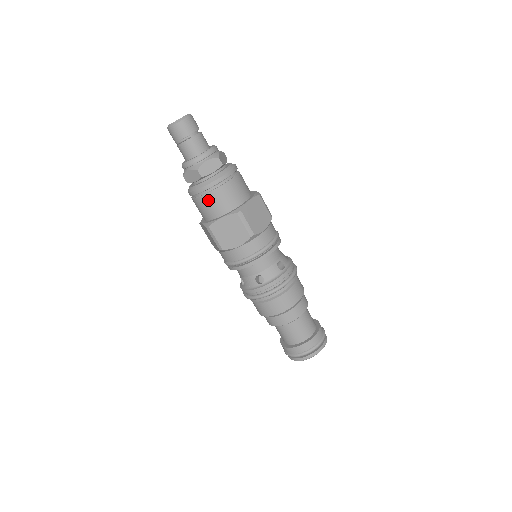
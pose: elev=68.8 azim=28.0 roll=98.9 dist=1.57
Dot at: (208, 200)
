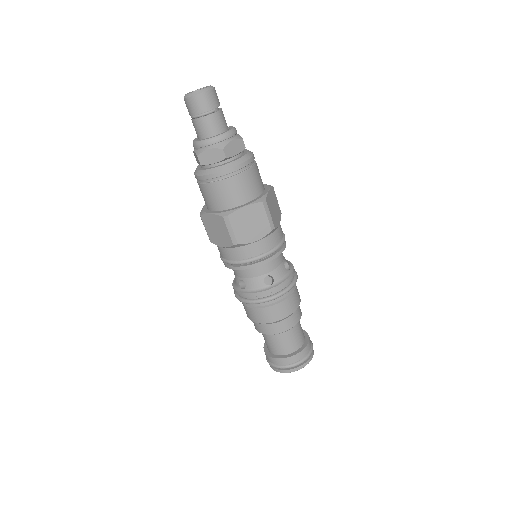
Dot at: (230, 185)
